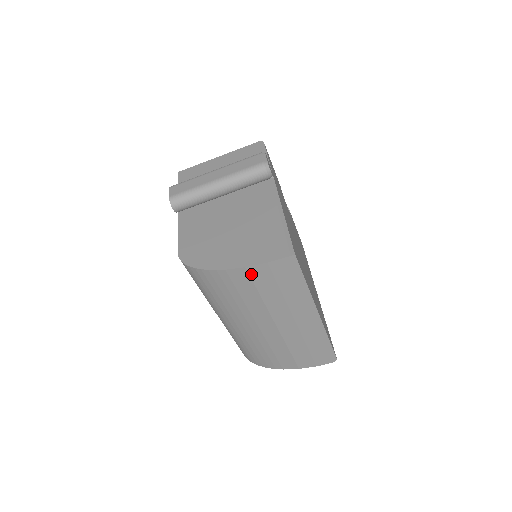
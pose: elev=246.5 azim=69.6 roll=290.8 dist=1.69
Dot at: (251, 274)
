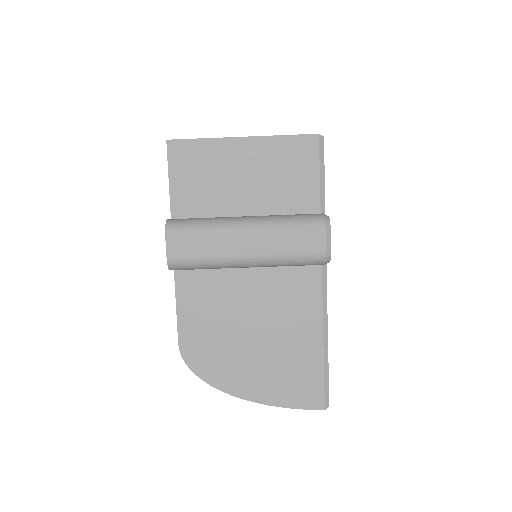
Dot at: occluded
